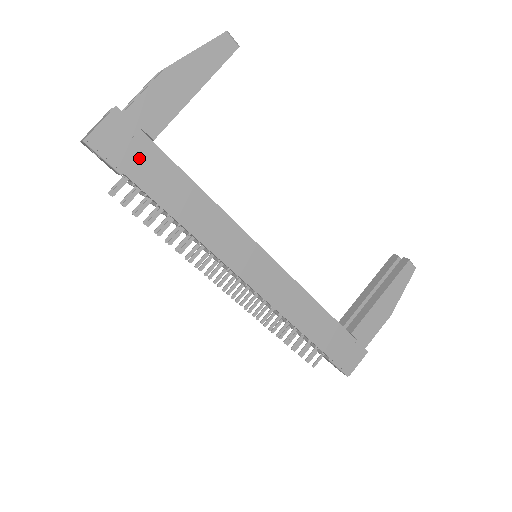
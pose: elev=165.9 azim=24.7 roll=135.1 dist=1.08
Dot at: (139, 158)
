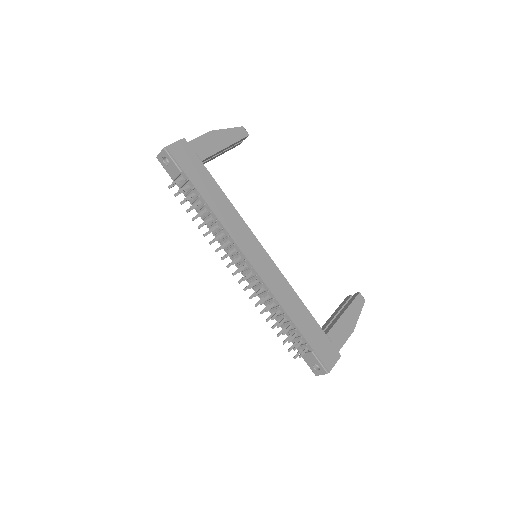
Dot at: (193, 167)
